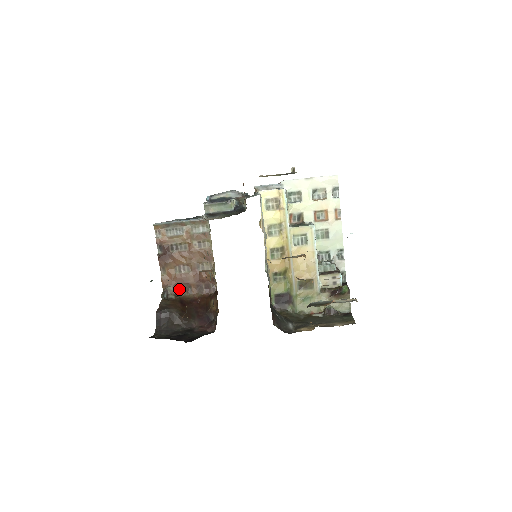
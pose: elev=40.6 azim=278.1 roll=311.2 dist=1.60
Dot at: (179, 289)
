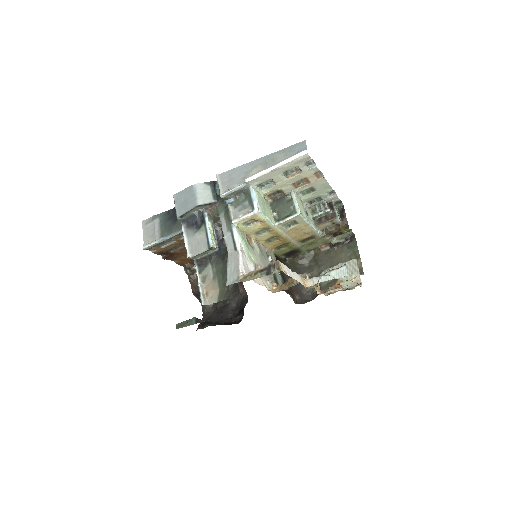
Dot at: occluded
